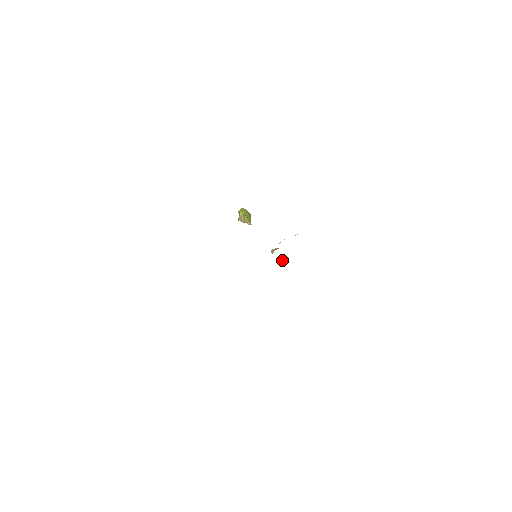
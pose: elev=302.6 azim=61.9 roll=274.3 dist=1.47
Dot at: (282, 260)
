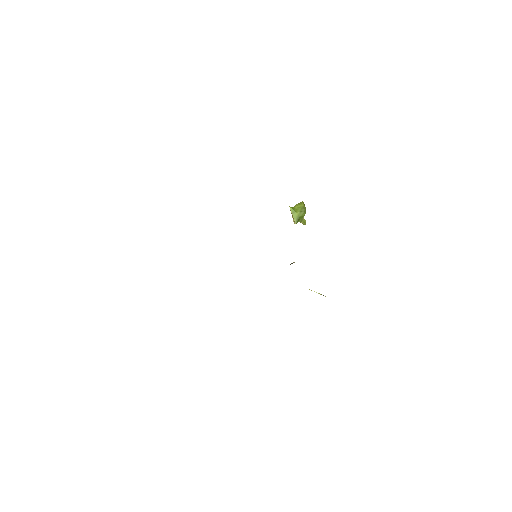
Dot at: occluded
